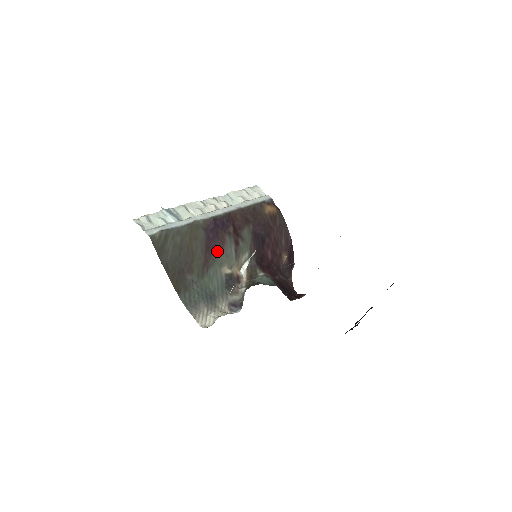
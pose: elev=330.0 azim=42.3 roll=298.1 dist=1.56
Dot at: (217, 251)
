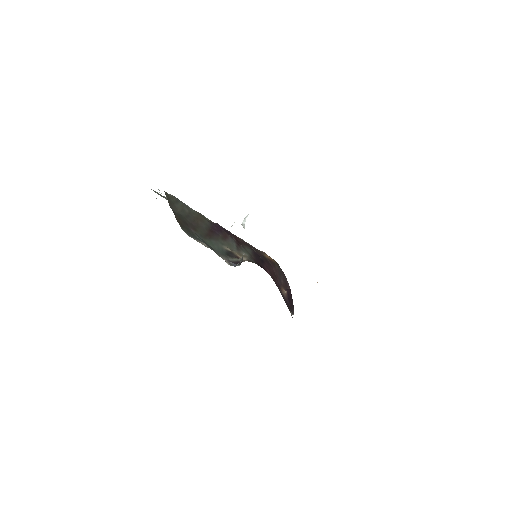
Dot at: (220, 237)
